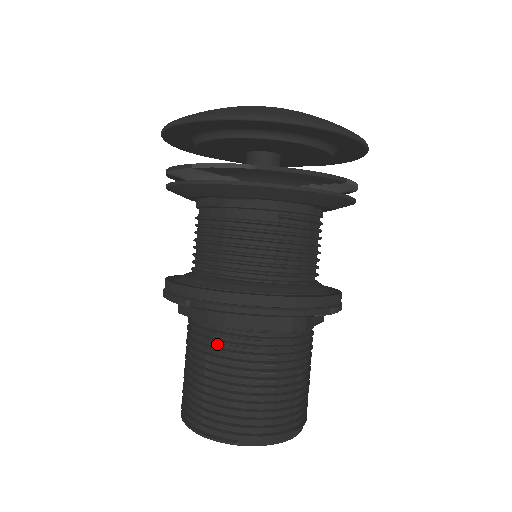
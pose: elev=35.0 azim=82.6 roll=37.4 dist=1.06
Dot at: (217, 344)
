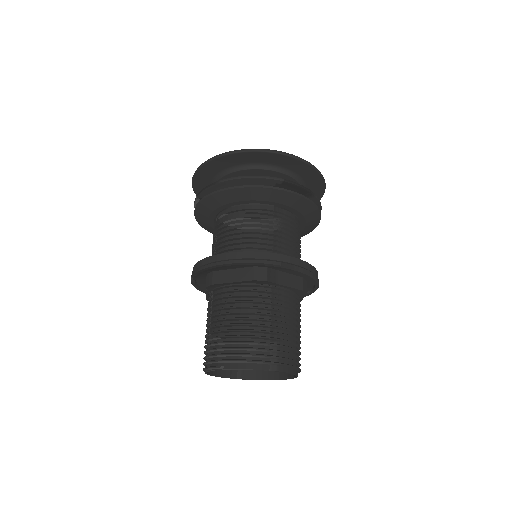
Dot at: (214, 302)
